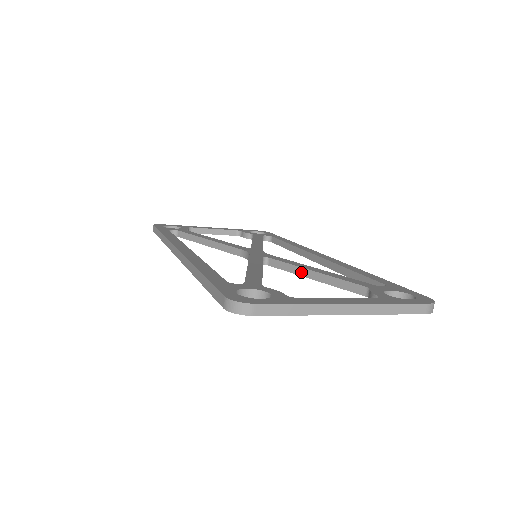
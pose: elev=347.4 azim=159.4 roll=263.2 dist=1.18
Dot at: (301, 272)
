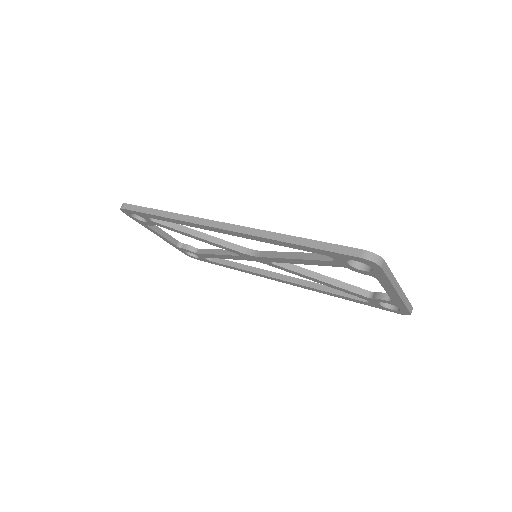
Dot at: (310, 274)
